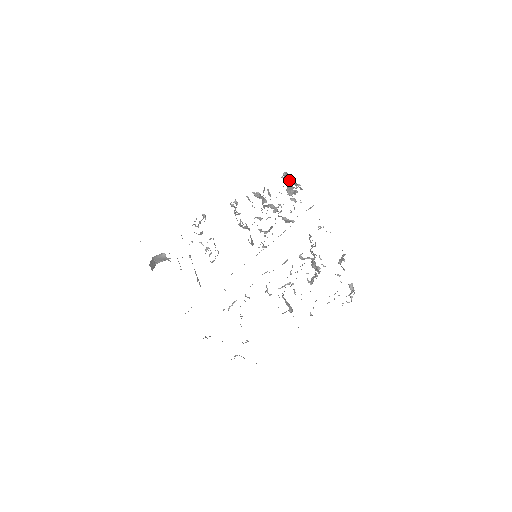
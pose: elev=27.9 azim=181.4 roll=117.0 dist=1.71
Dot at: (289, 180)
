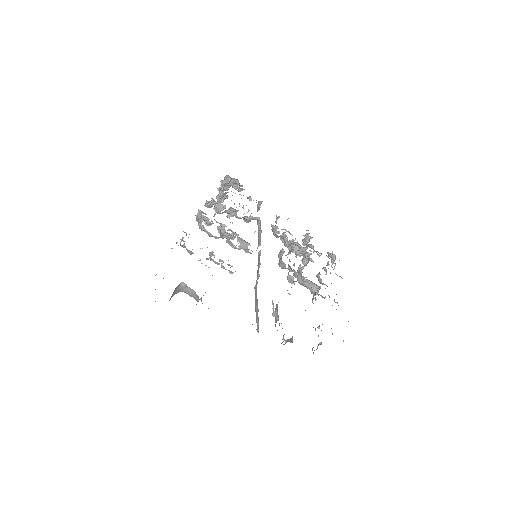
Dot at: (229, 184)
